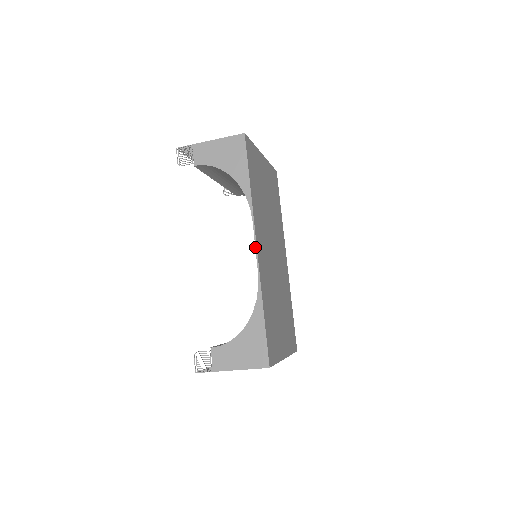
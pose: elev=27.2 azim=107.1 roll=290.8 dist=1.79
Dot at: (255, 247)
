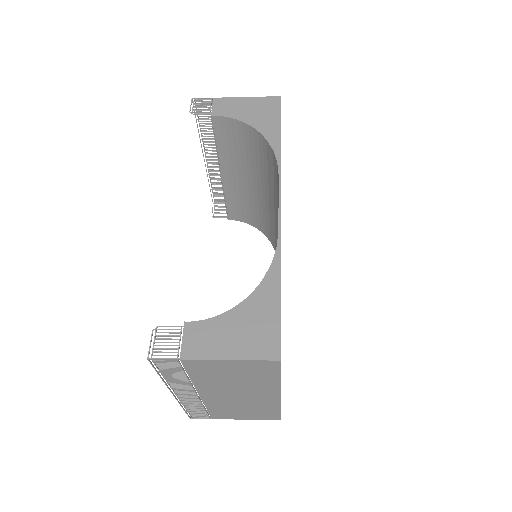
Dot at: occluded
